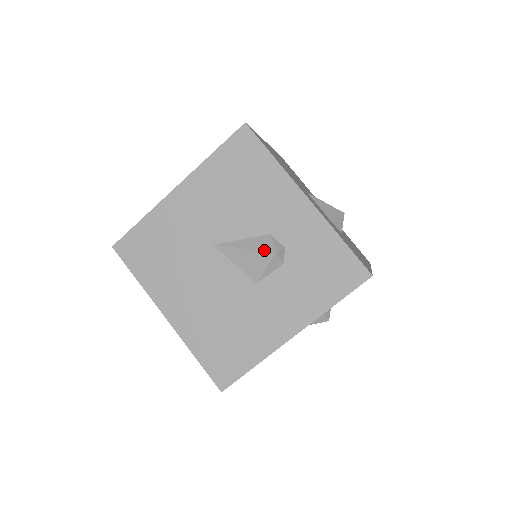
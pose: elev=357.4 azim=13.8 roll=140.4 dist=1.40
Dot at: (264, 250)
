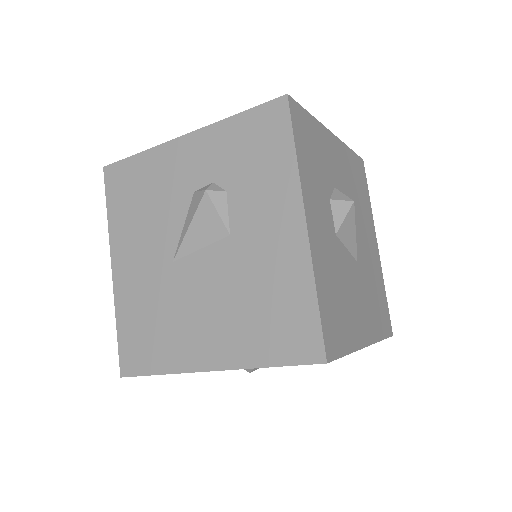
Dot at: (198, 203)
